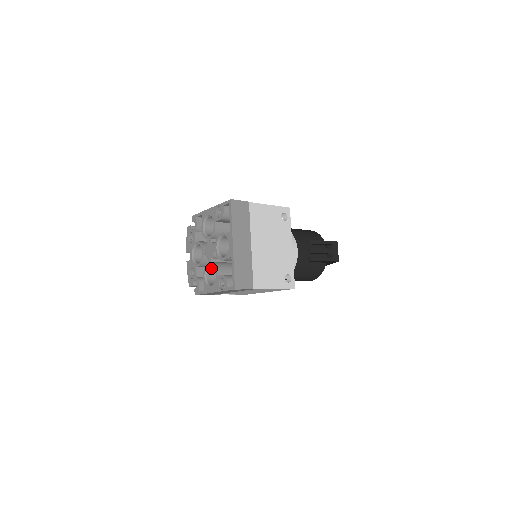
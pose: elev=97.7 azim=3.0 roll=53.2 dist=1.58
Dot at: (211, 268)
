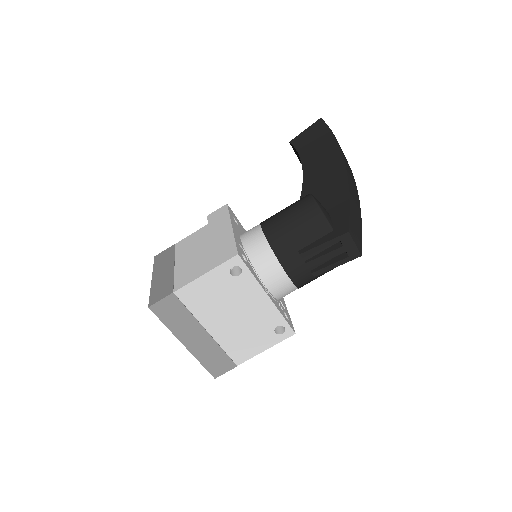
Dot at: occluded
